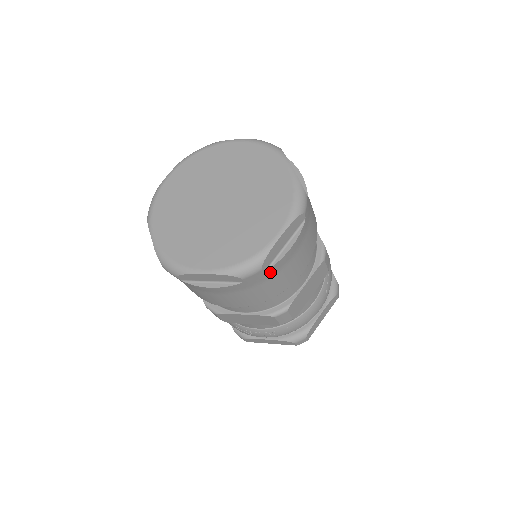
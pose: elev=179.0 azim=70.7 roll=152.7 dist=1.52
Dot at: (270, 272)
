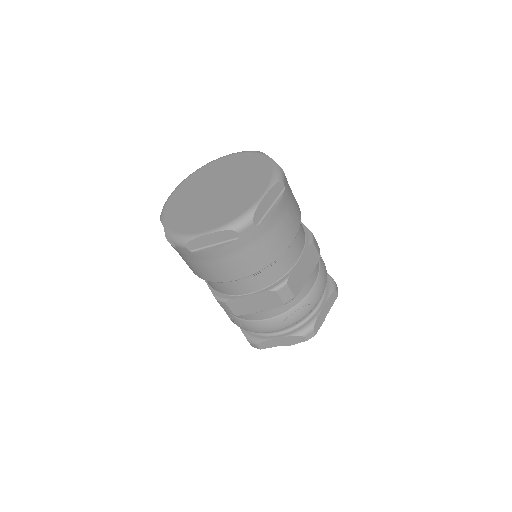
Dot at: (196, 255)
